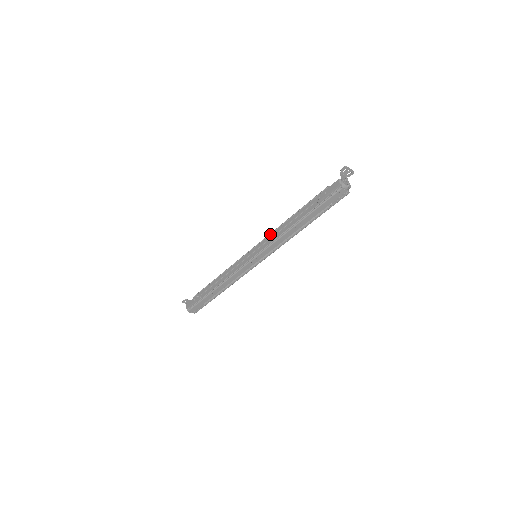
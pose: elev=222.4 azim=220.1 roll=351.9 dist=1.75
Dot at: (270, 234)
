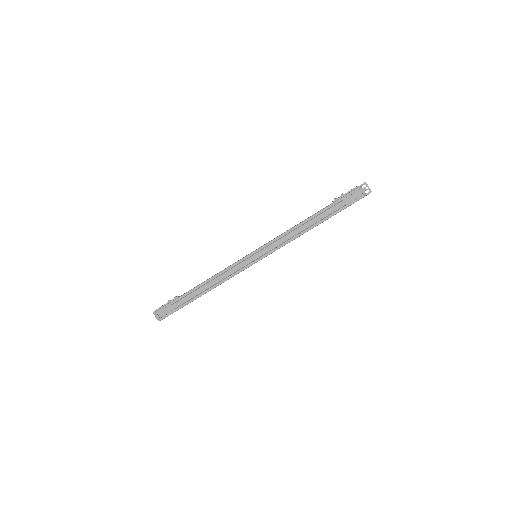
Dot at: occluded
